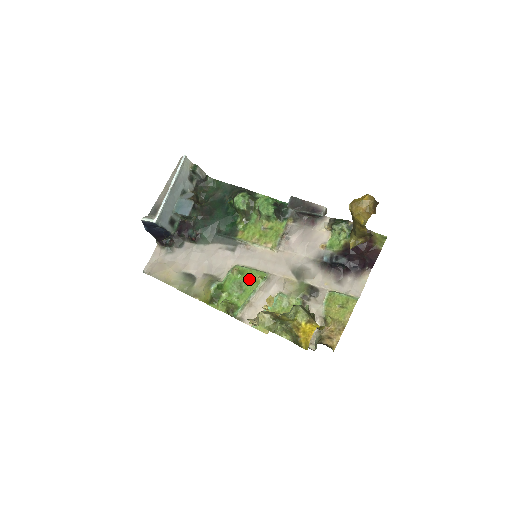
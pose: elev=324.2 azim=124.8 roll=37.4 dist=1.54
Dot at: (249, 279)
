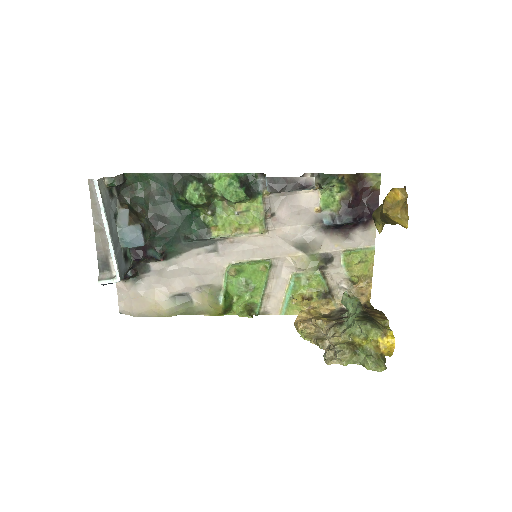
Dot at: (253, 274)
